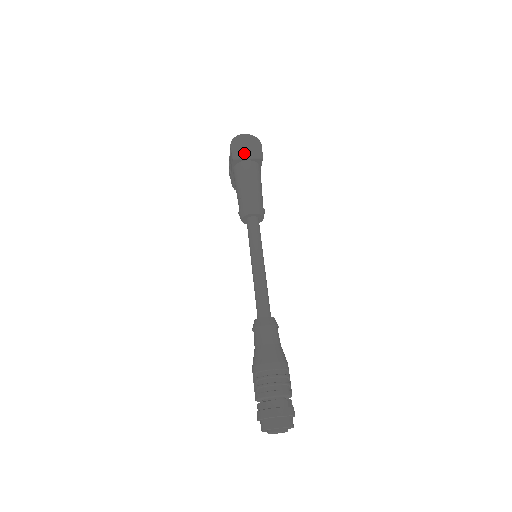
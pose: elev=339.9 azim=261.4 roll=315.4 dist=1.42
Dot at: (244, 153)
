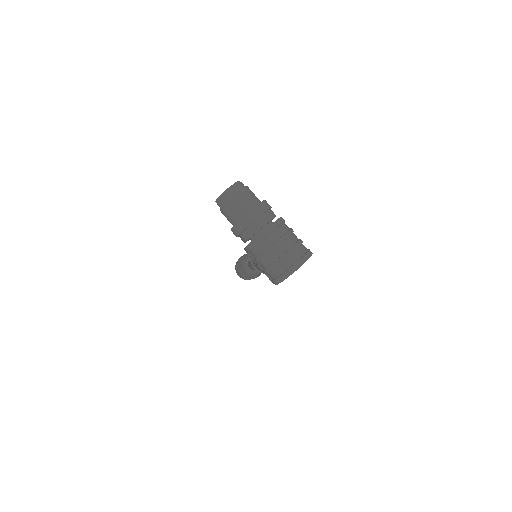
Dot at: occluded
